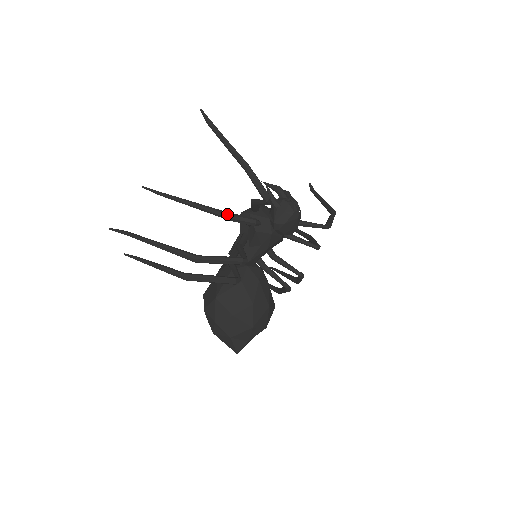
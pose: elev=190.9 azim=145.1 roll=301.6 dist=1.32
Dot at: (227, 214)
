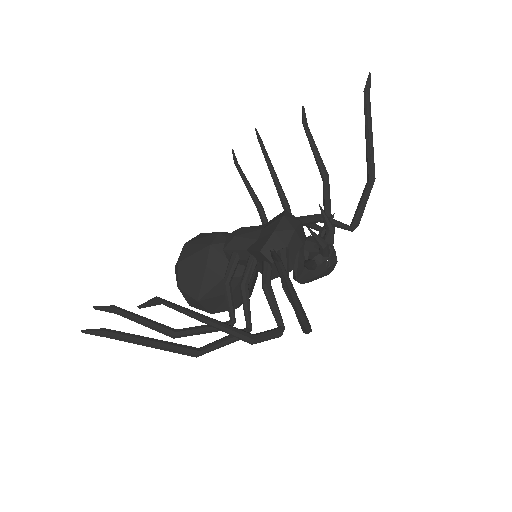
Dot at: (251, 343)
